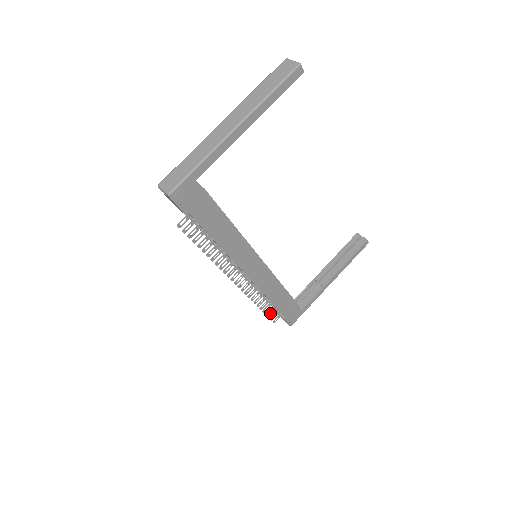
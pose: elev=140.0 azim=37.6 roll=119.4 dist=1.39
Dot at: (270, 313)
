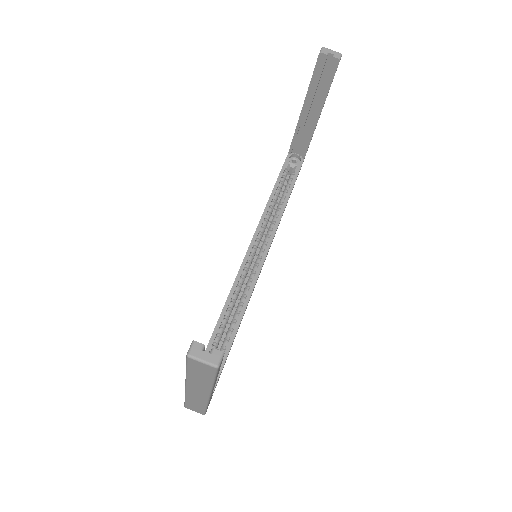
Dot at: occluded
